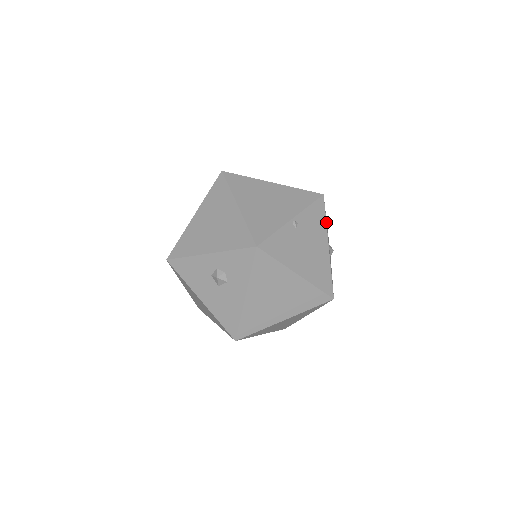
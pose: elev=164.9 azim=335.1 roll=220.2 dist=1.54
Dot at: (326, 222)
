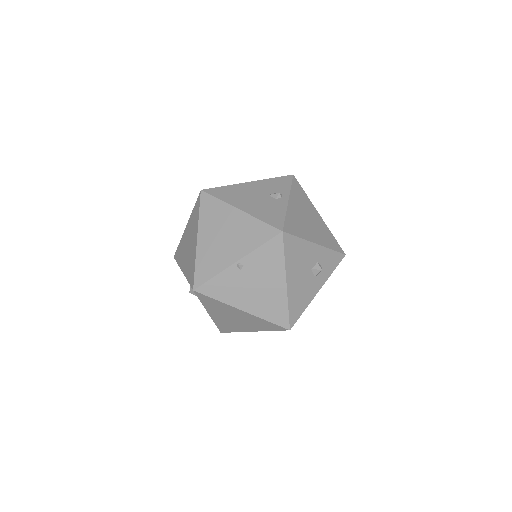
Dot at: (288, 257)
